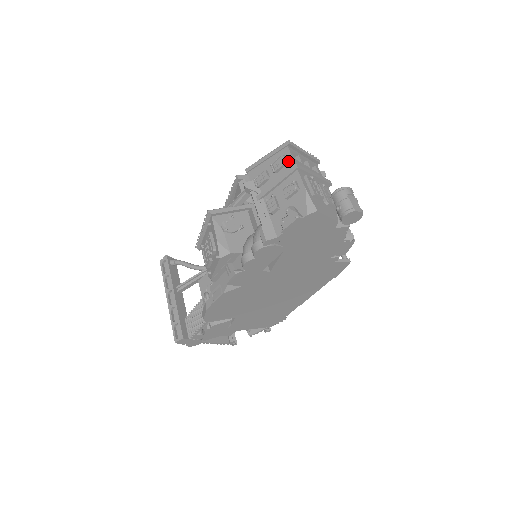
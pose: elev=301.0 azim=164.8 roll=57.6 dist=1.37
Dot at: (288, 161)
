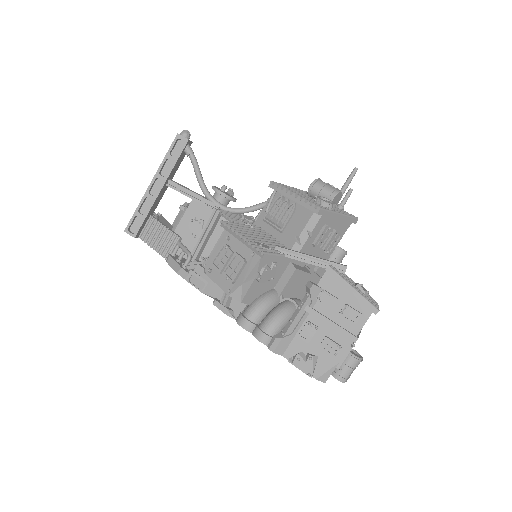
Dot at: (358, 323)
